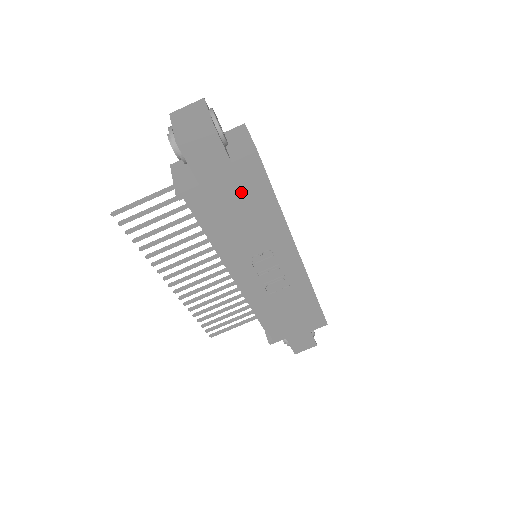
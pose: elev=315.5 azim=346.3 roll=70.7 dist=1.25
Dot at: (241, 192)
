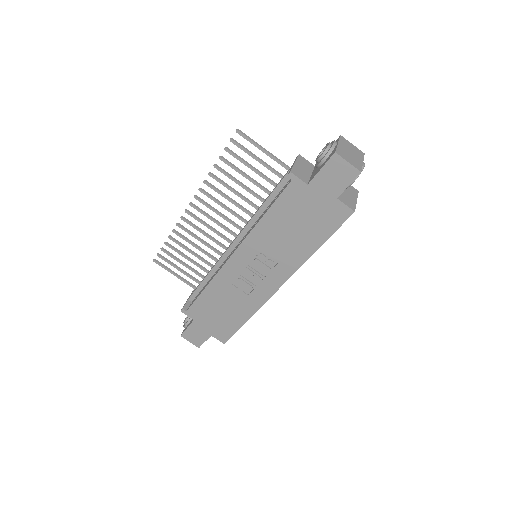
Dot at: (316, 217)
